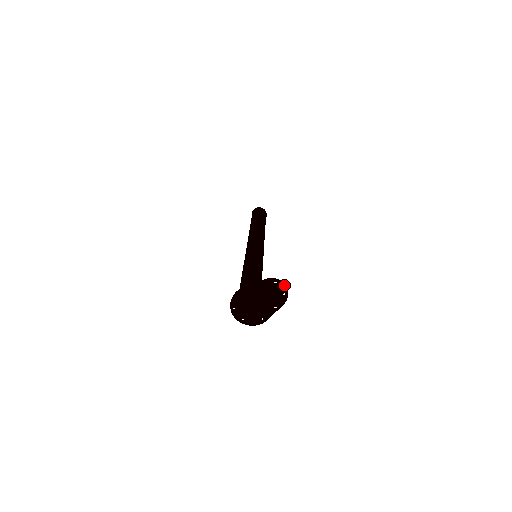
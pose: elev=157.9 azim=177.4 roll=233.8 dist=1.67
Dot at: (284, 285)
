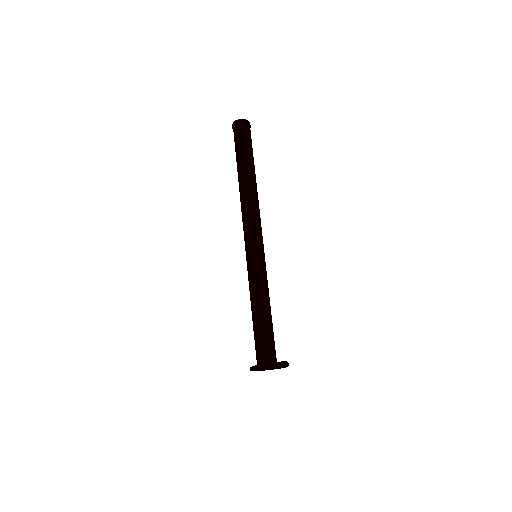
Dot at: (277, 366)
